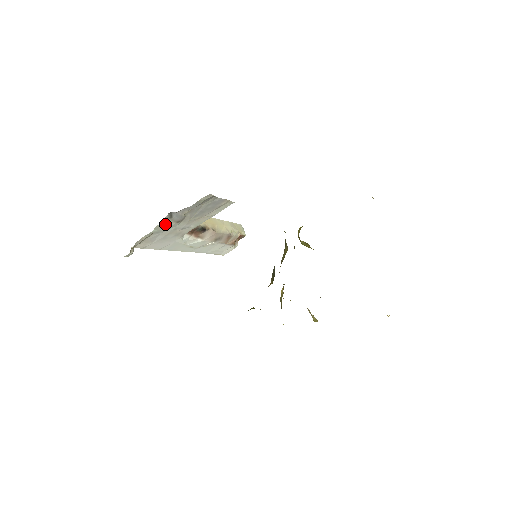
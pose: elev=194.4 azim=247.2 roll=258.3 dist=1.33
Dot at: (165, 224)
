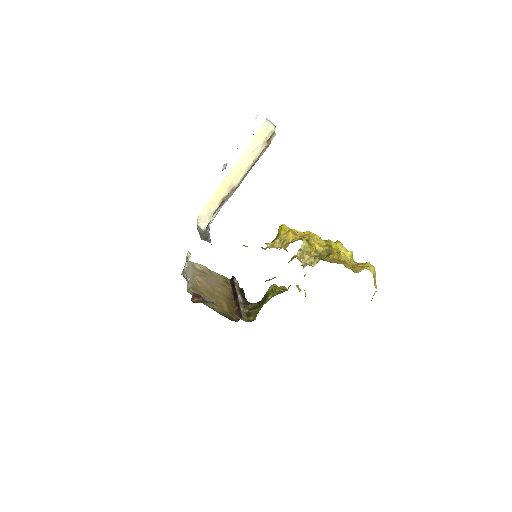
Dot at: occluded
